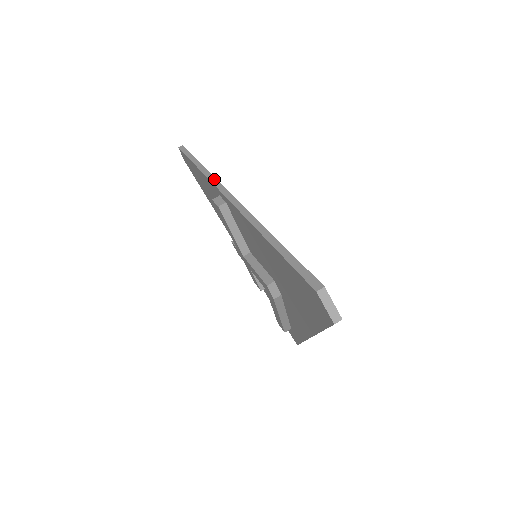
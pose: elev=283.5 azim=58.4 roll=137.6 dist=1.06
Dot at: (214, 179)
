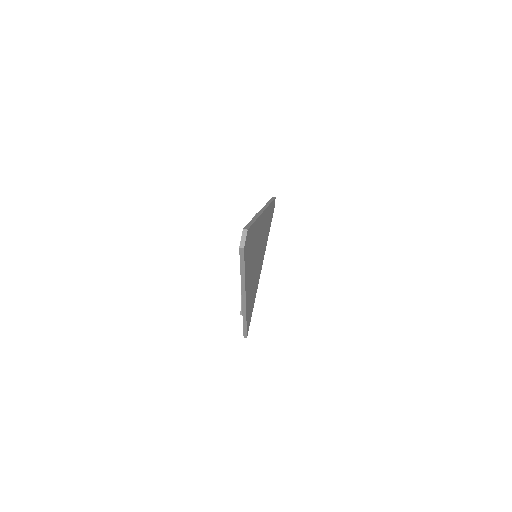
Dot at: (267, 206)
